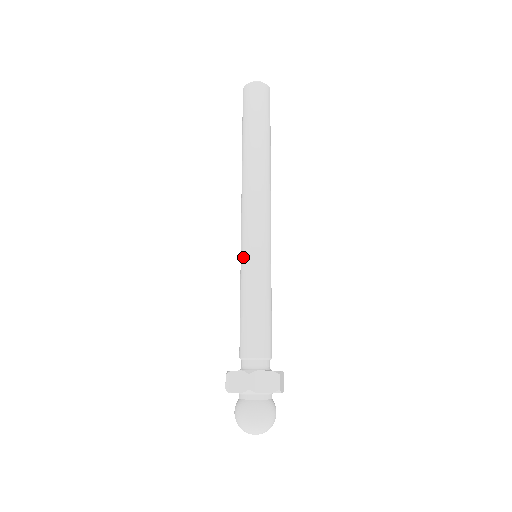
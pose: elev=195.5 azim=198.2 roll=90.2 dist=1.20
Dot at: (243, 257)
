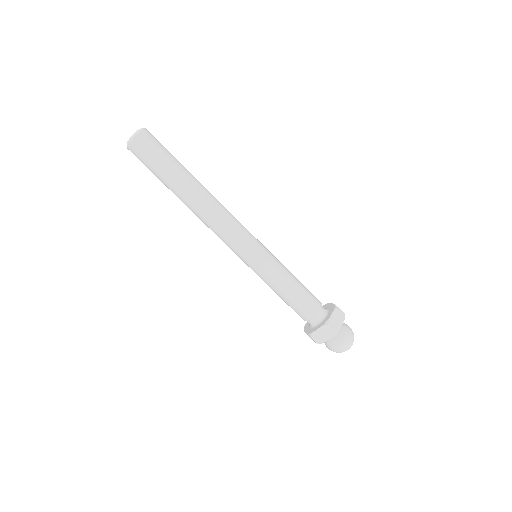
Dot at: occluded
